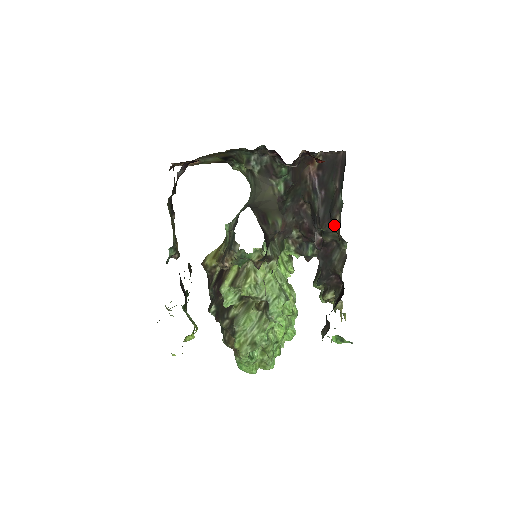
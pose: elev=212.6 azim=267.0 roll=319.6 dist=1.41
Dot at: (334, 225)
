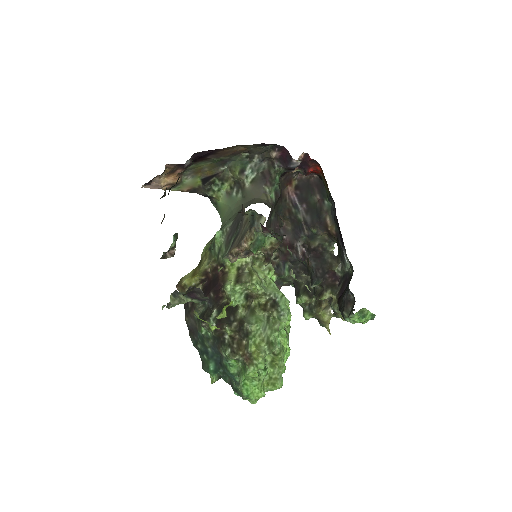
Dot at: (325, 224)
